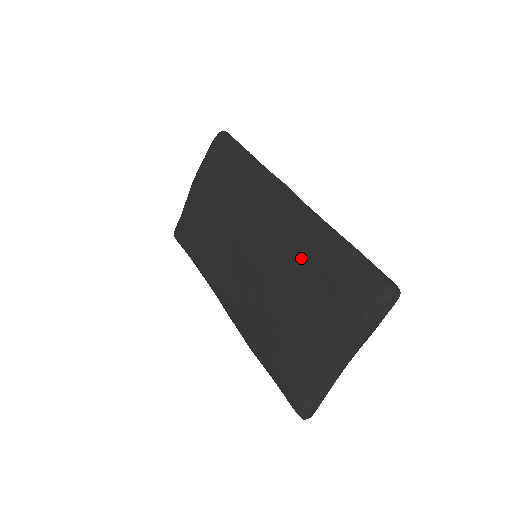
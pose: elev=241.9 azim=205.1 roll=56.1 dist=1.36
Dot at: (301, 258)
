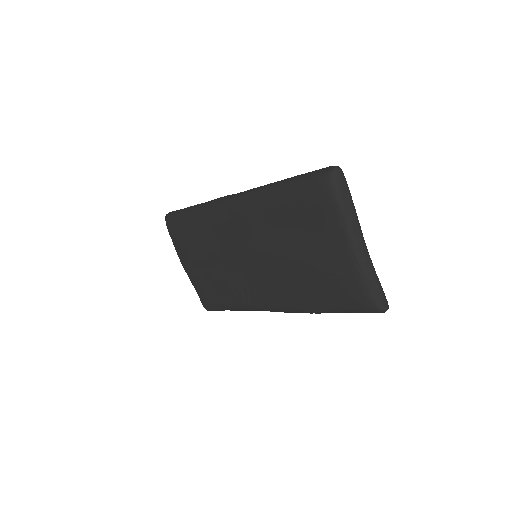
Dot at: (274, 220)
